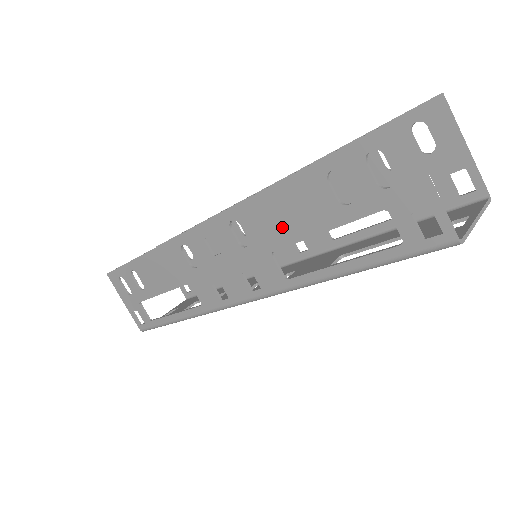
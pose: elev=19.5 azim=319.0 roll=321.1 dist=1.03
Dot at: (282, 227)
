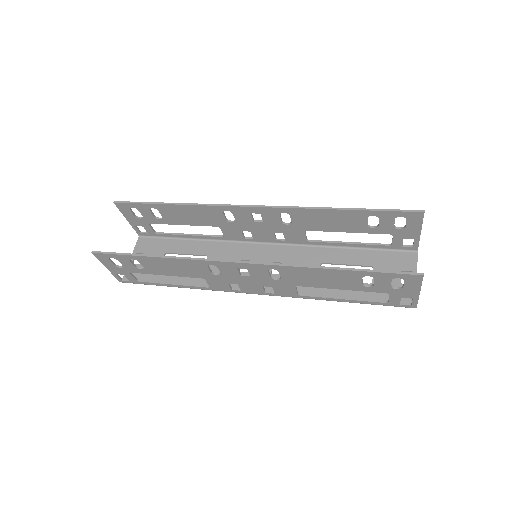
Dot at: (314, 281)
